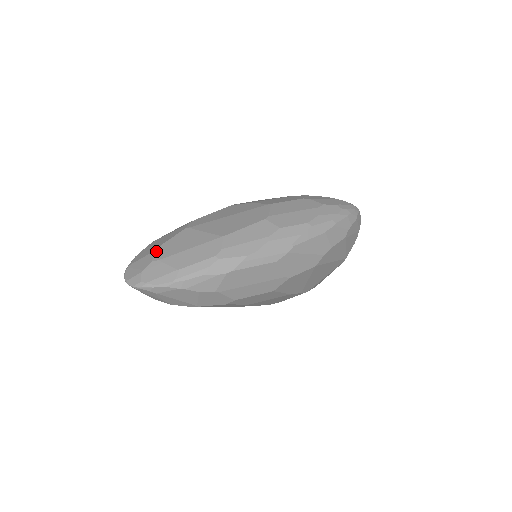
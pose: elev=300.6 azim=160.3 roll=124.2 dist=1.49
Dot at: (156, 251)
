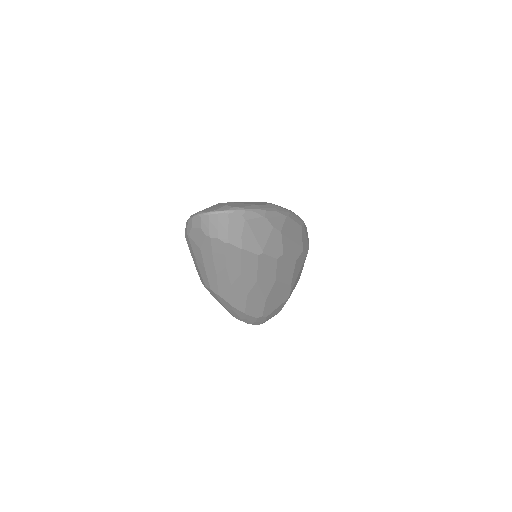
Dot at: (220, 203)
